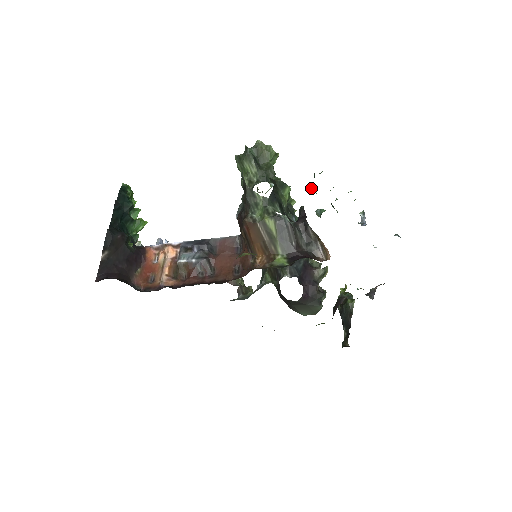
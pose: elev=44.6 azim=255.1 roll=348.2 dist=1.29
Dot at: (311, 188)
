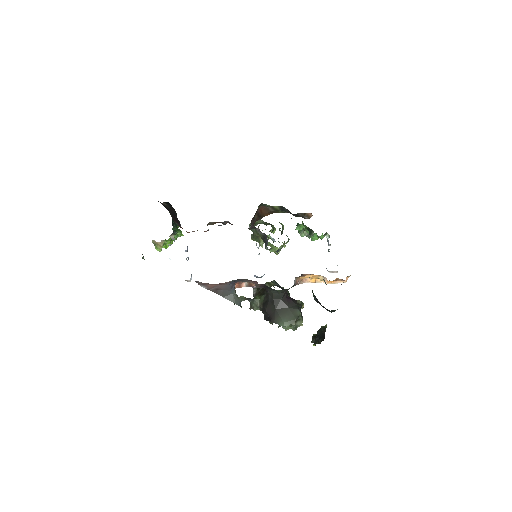
Dot at: (297, 228)
